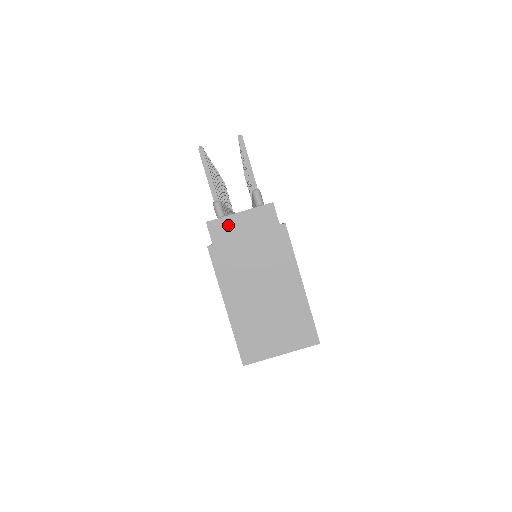
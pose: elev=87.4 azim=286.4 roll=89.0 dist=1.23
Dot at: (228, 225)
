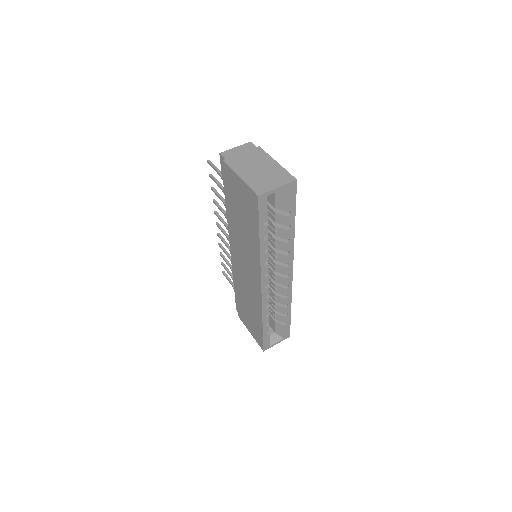
Dot at: (231, 152)
